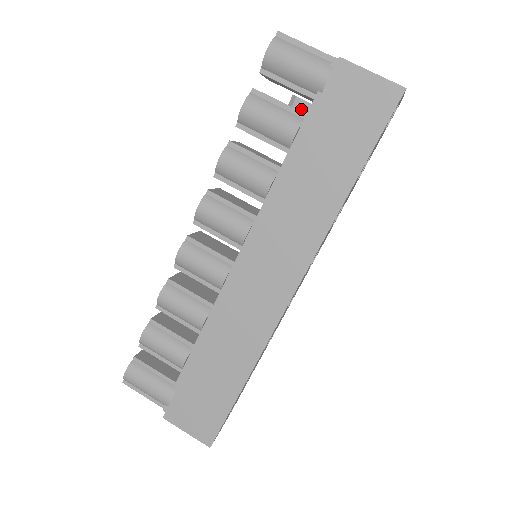
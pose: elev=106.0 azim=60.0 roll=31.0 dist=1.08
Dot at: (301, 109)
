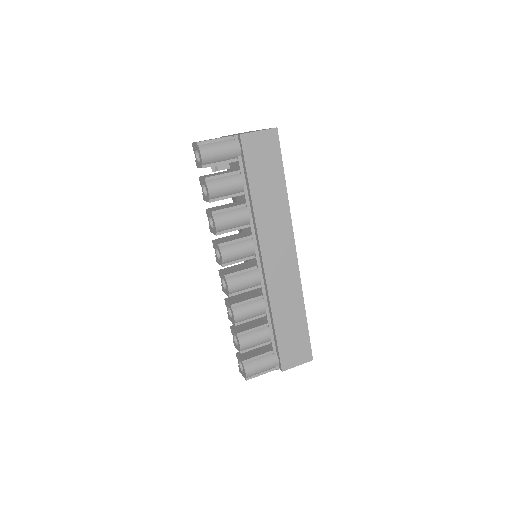
Dot at: (220, 169)
